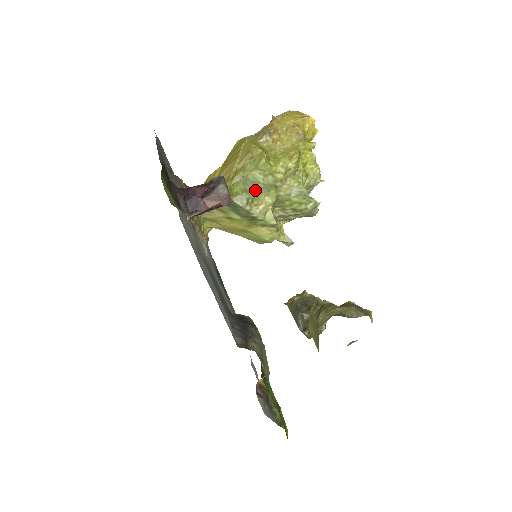
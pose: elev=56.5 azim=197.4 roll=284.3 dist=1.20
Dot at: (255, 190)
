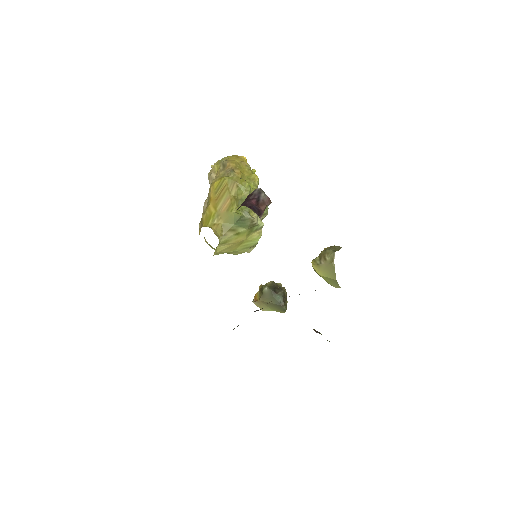
Dot at: occluded
